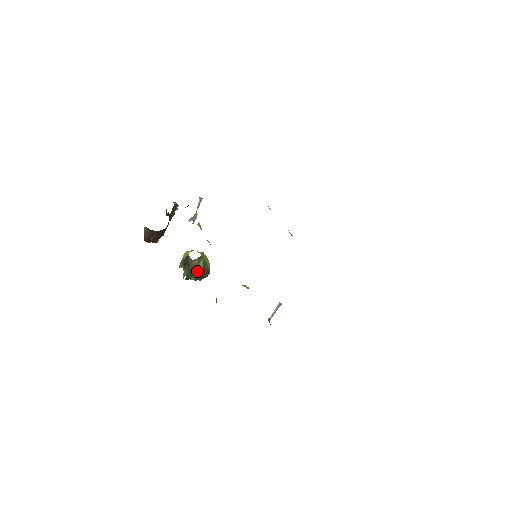
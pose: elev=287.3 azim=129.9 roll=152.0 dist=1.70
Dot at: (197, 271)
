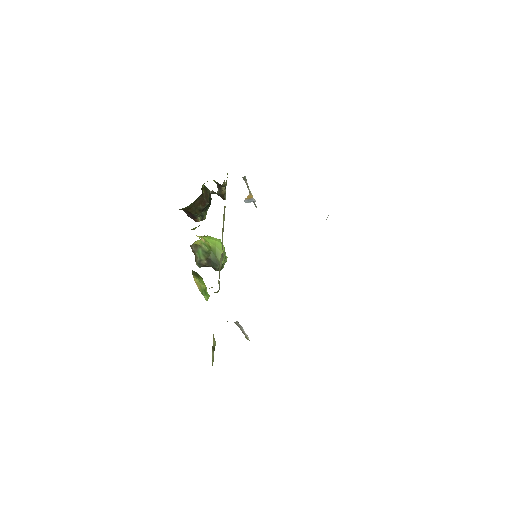
Dot at: (198, 259)
